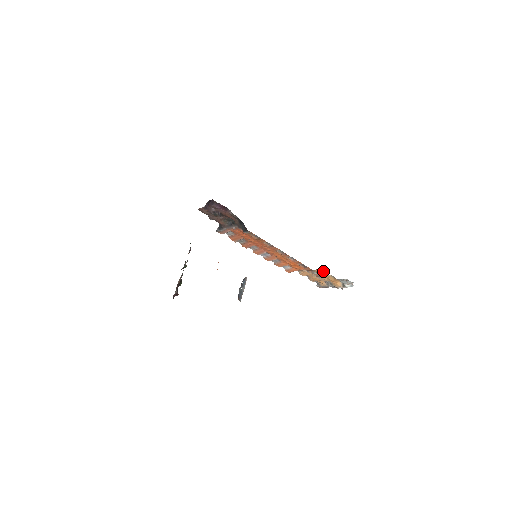
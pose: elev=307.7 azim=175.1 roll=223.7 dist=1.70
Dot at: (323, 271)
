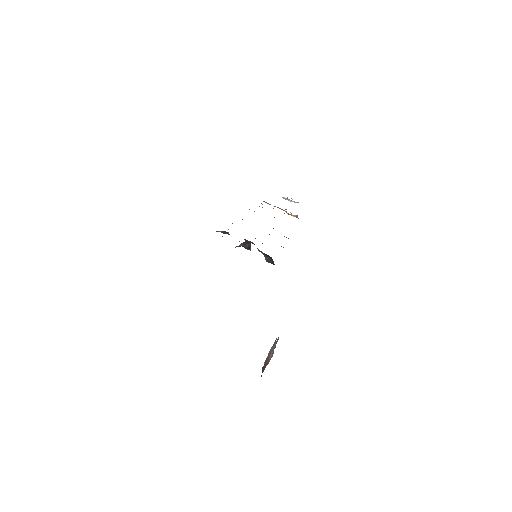
Dot at: occluded
